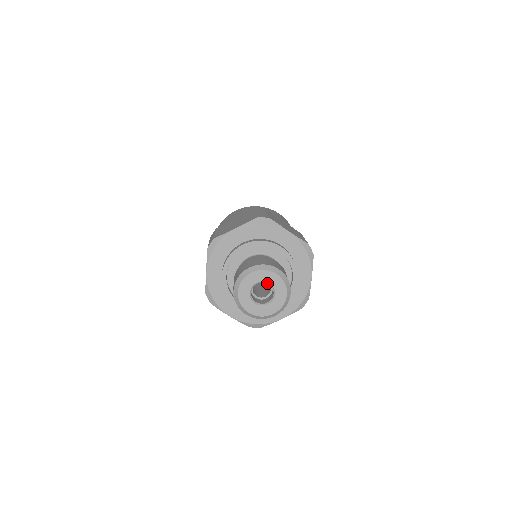
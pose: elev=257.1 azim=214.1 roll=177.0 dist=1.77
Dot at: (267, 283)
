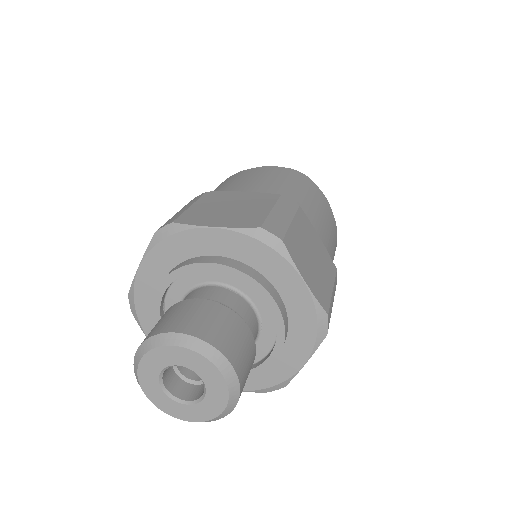
Dot at: (198, 374)
